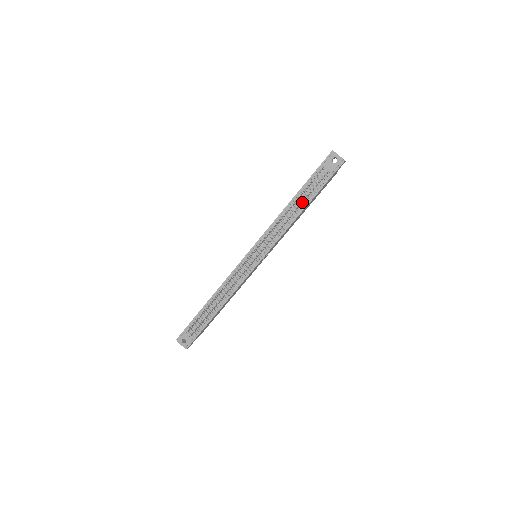
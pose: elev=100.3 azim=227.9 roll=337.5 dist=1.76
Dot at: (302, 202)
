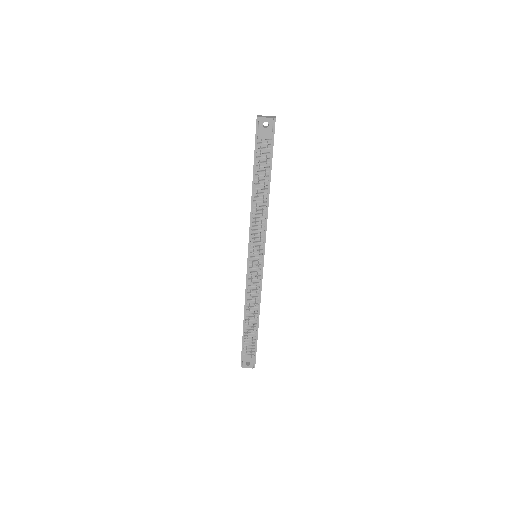
Dot at: (263, 184)
